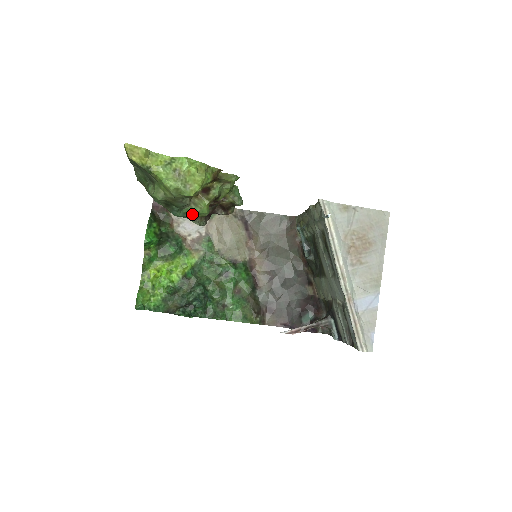
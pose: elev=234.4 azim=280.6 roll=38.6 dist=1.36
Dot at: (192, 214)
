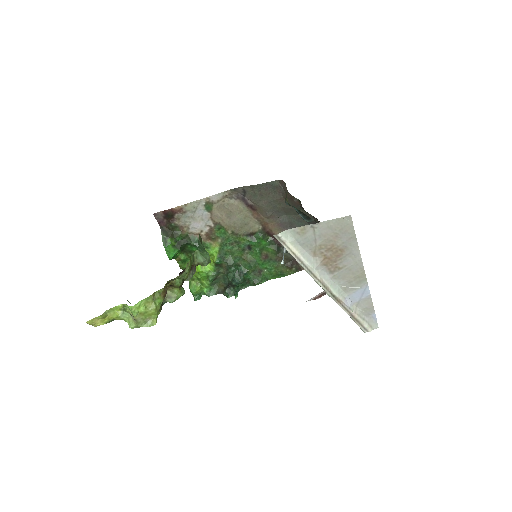
Dot at: (172, 302)
